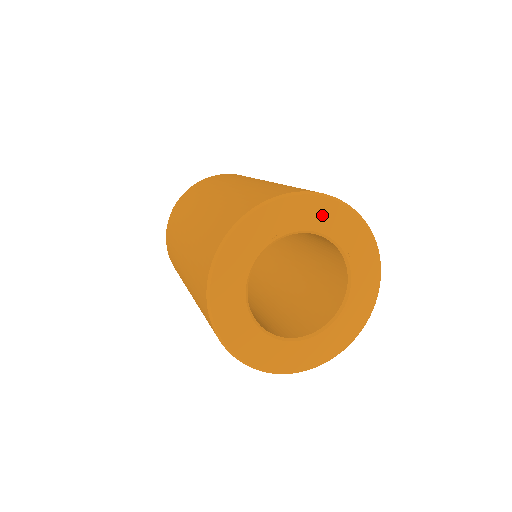
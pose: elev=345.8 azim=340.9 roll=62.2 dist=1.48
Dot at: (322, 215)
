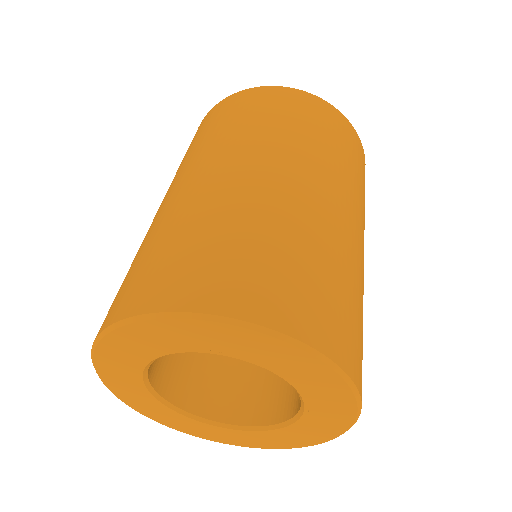
Dot at: (302, 370)
